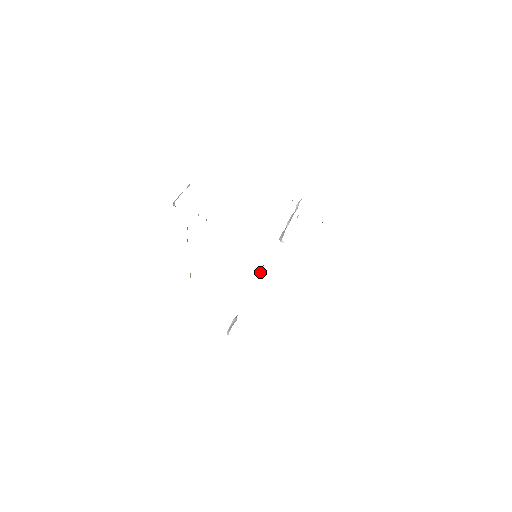
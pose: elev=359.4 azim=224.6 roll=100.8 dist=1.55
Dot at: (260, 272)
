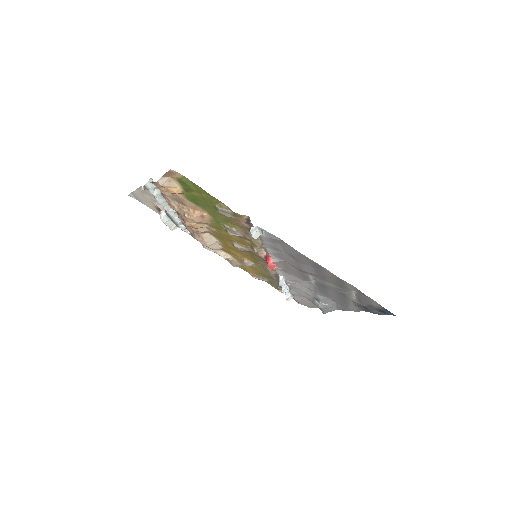
Dot at: (268, 264)
